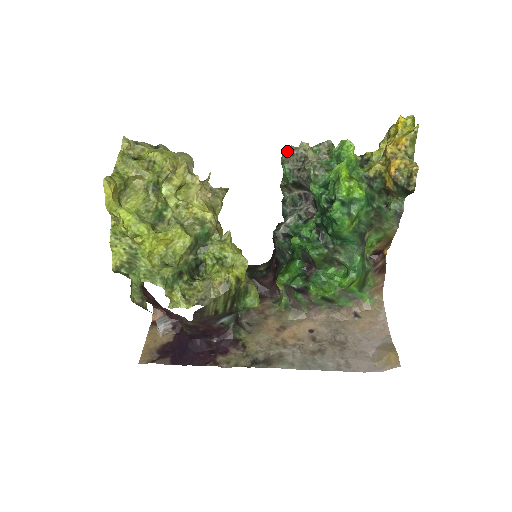
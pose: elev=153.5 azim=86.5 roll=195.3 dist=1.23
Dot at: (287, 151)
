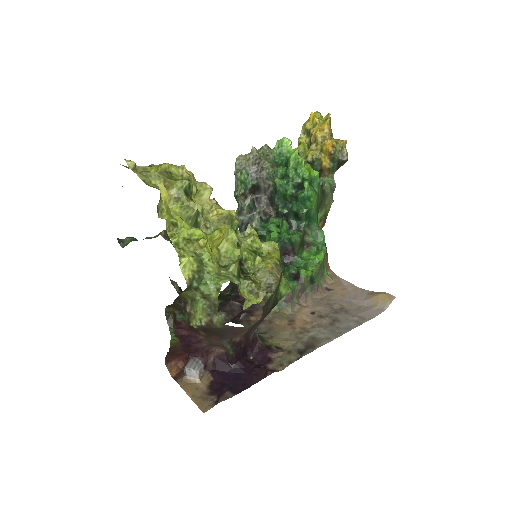
Dot at: (240, 159)
